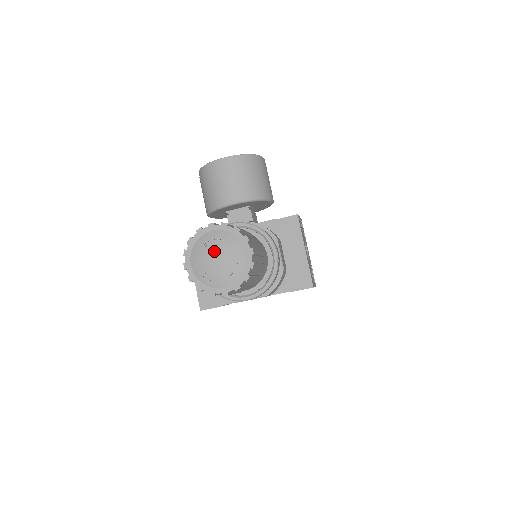
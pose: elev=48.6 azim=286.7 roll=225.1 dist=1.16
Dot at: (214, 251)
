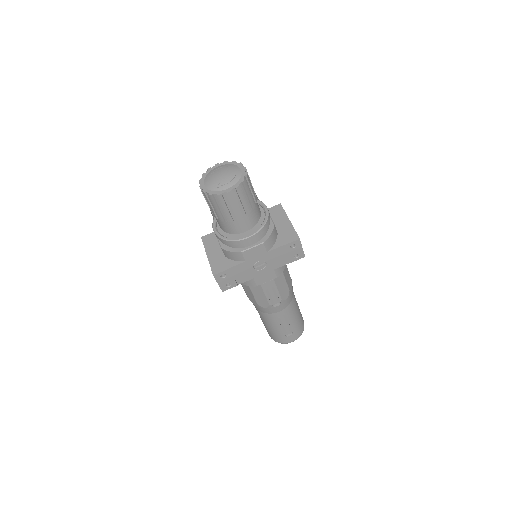
Dot at: (220, 172)
